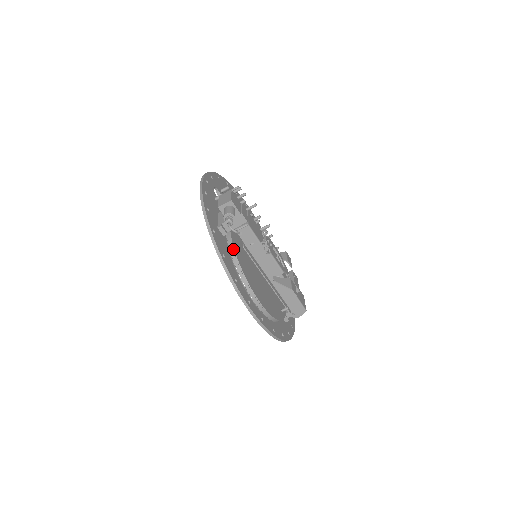
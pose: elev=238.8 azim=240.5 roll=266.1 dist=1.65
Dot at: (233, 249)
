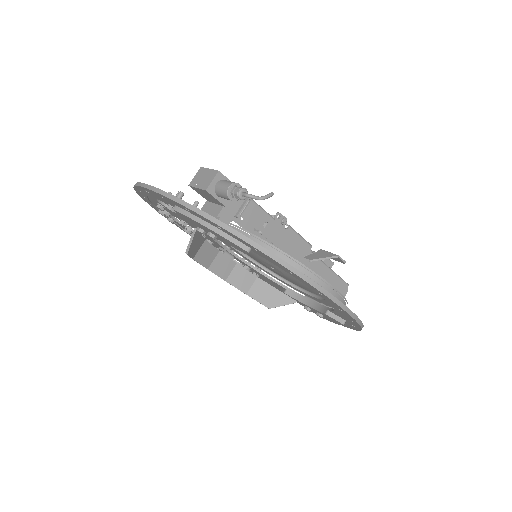
Dot at: (256, 237)
